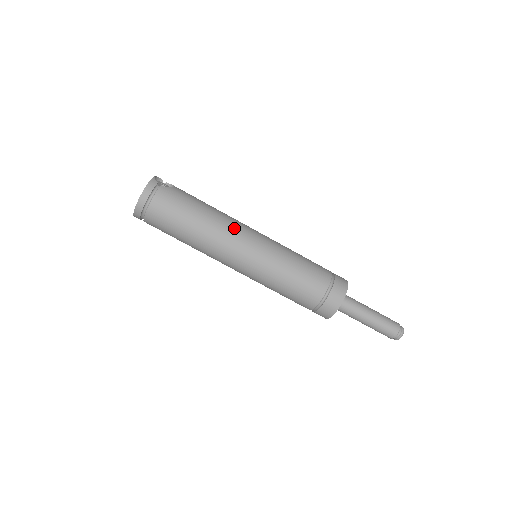
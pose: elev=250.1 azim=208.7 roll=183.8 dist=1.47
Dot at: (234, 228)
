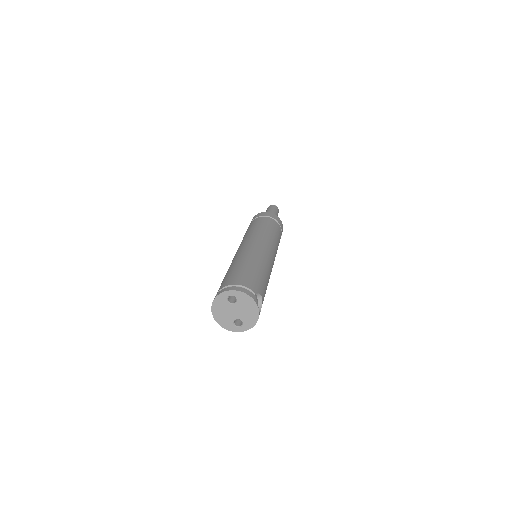
Dot at: occluded
